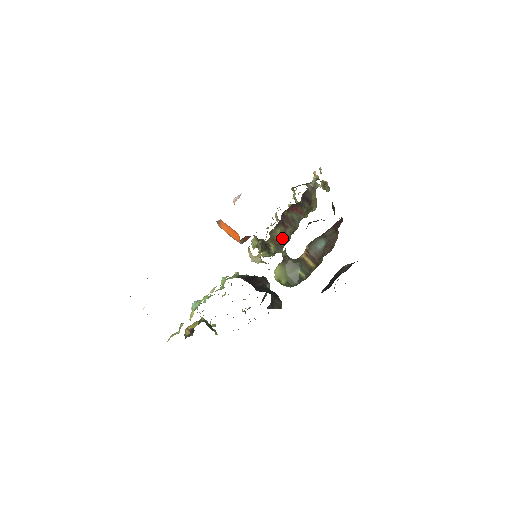
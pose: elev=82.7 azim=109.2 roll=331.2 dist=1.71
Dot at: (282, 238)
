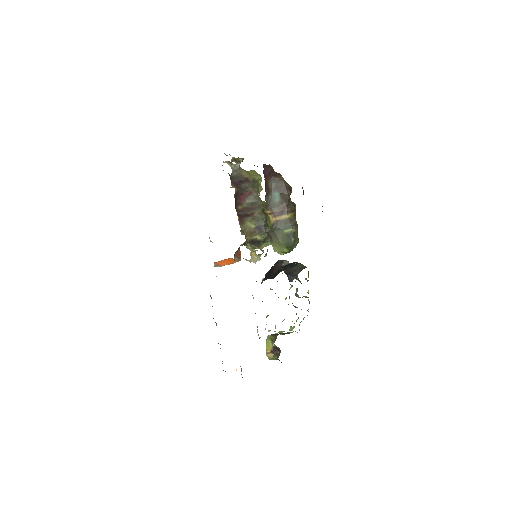
Dot at: (257, 224)
